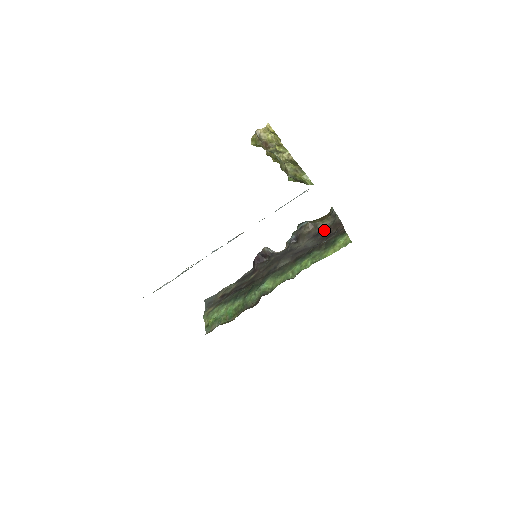
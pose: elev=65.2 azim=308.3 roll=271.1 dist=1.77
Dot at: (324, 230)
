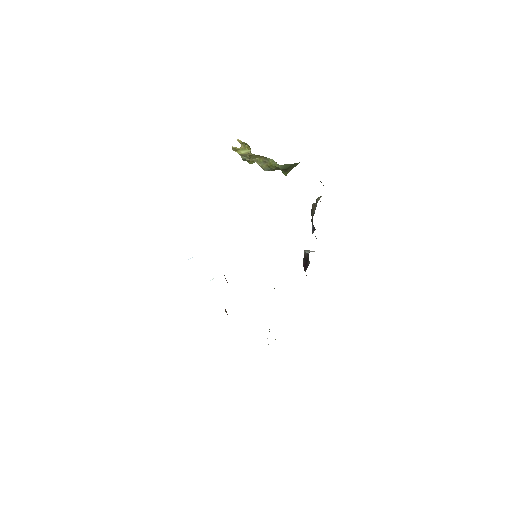
Dot at: occluded
